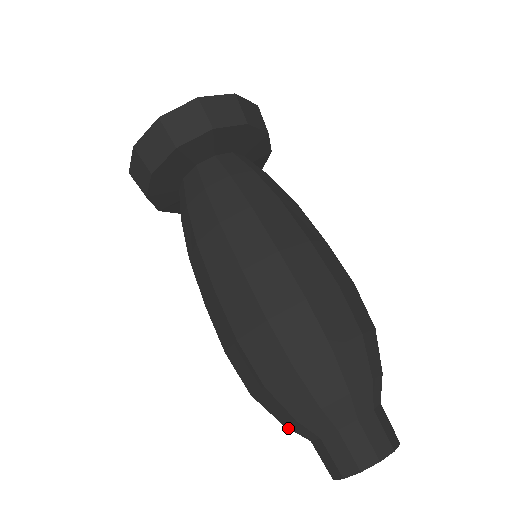
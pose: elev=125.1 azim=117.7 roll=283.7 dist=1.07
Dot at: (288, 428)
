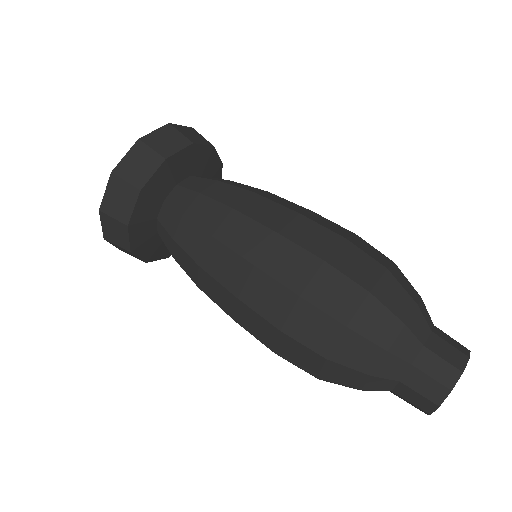
Dot at: (391, 353)
